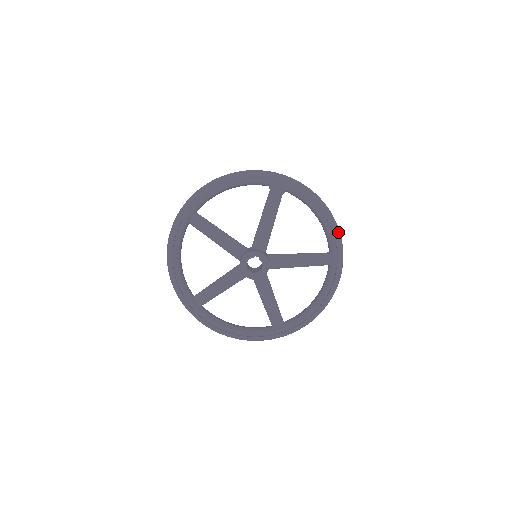
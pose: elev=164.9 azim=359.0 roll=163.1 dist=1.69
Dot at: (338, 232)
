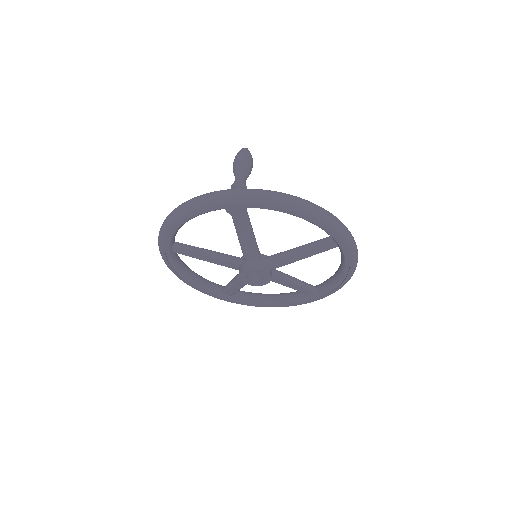
Dot at: (331, 223)
